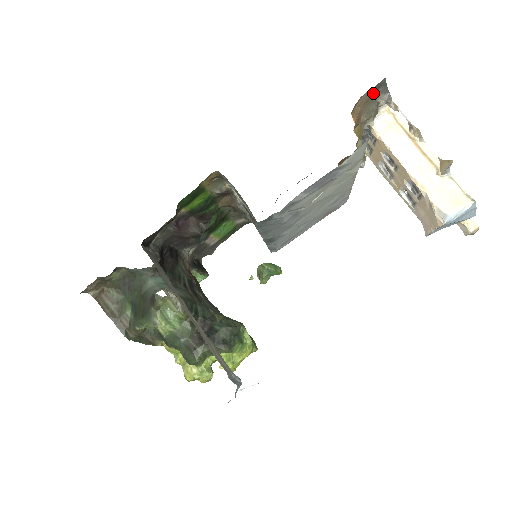
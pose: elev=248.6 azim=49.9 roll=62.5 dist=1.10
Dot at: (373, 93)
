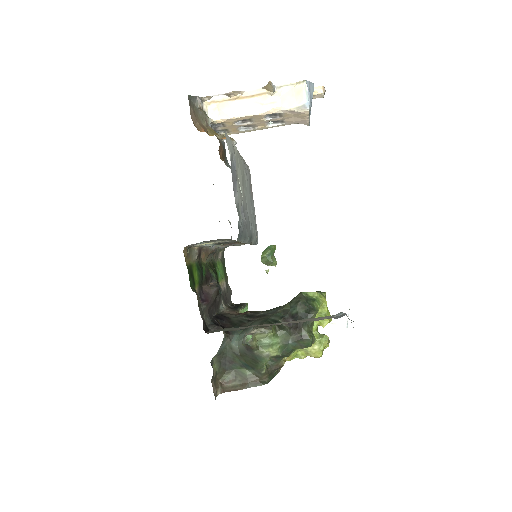
Dot at: (192, 108)
